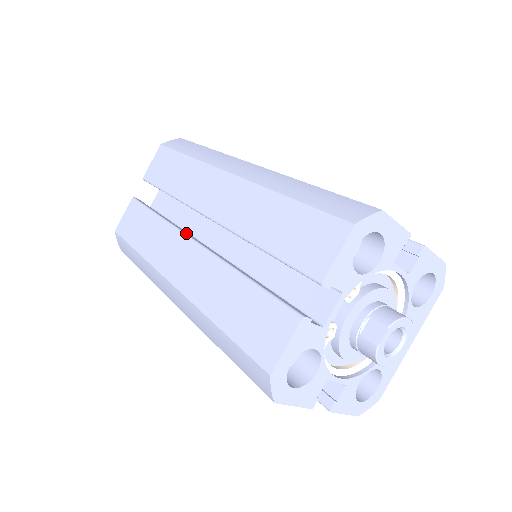
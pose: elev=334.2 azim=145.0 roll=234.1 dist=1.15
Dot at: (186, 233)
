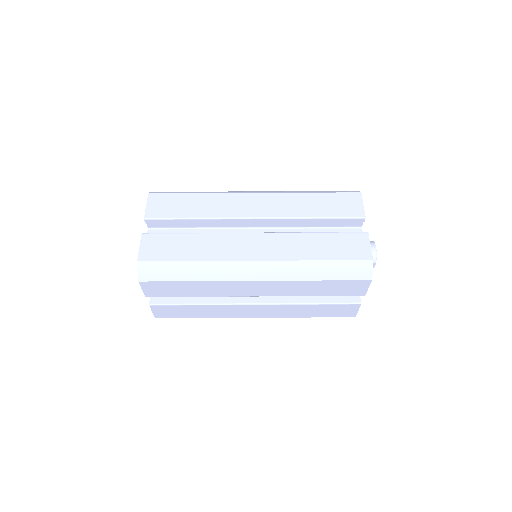
Dot at: (241, 303)
